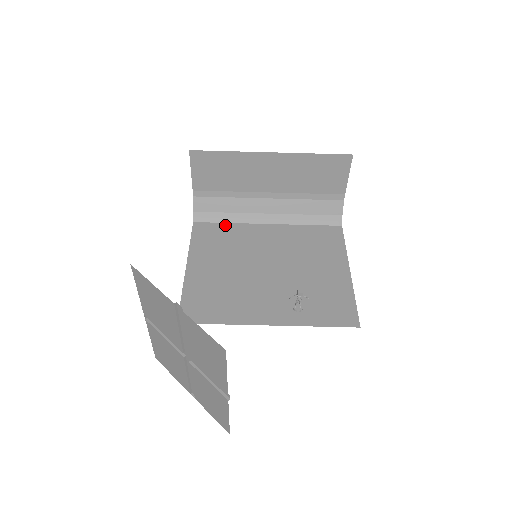
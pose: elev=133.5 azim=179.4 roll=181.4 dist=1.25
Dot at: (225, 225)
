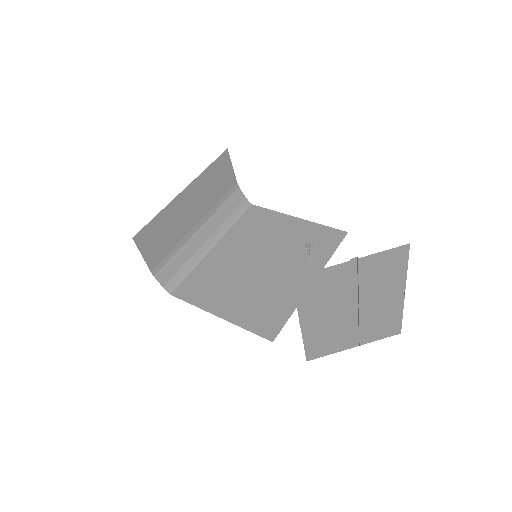
Dot at: (193, 274)
